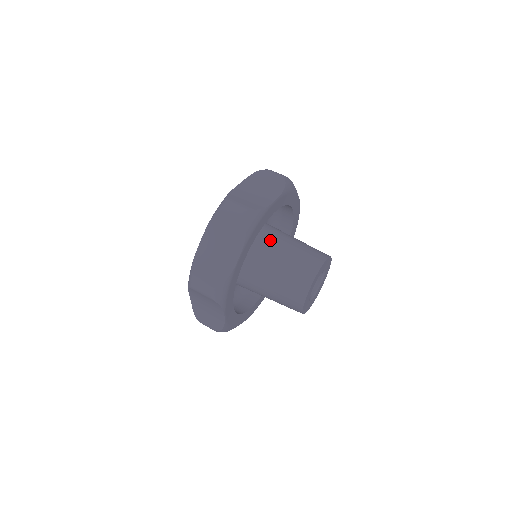
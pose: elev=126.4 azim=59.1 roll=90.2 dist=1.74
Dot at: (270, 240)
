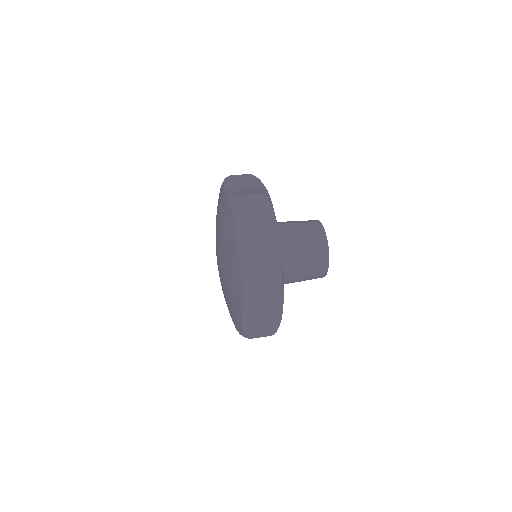
Dot at: occluded
